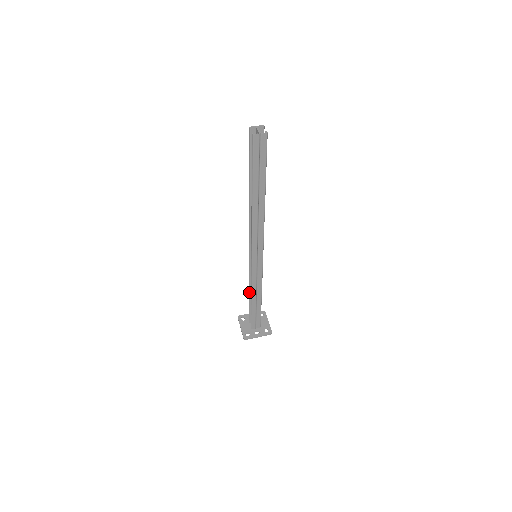
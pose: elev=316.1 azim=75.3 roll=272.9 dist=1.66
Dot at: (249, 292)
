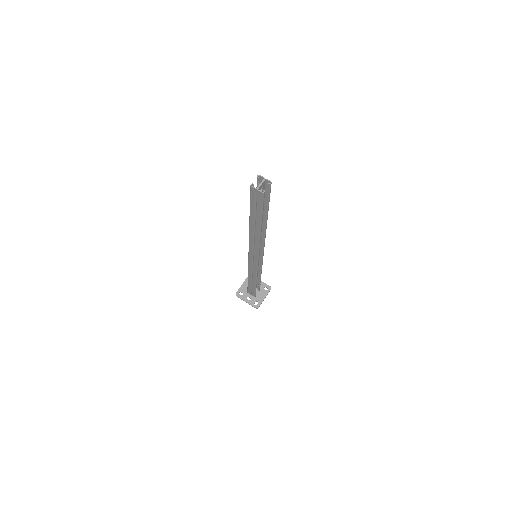
Dot at: occluded
